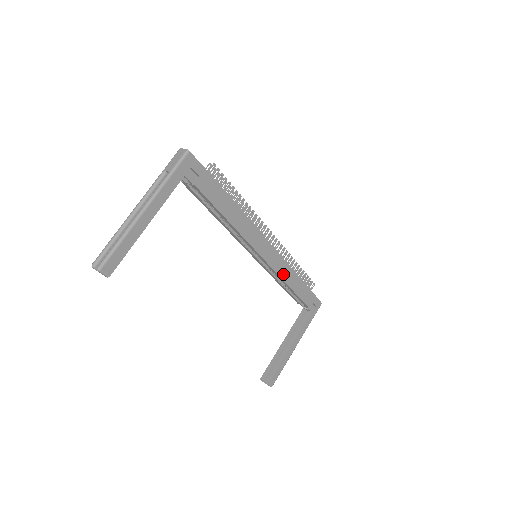
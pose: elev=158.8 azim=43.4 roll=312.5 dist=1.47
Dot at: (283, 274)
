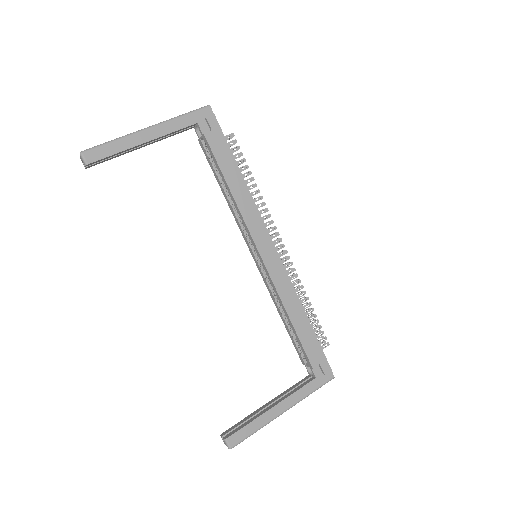
Dot at: (283, 293)
